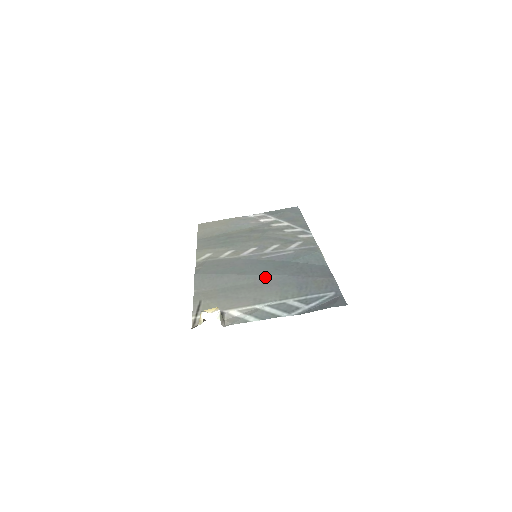
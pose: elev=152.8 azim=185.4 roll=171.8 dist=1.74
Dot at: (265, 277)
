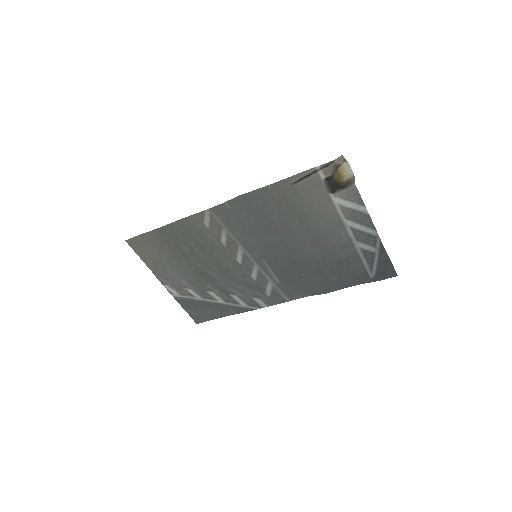
Dot at: (303, 245)
